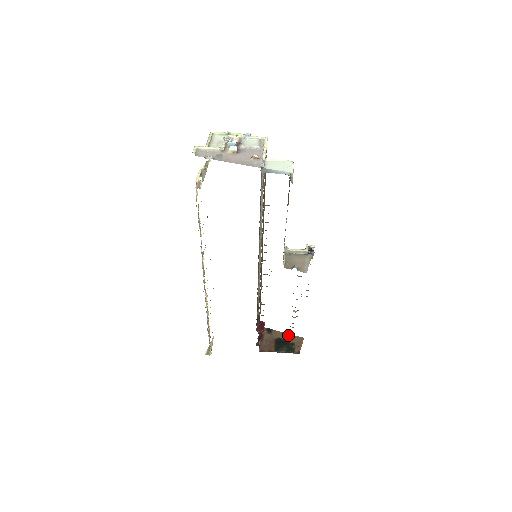
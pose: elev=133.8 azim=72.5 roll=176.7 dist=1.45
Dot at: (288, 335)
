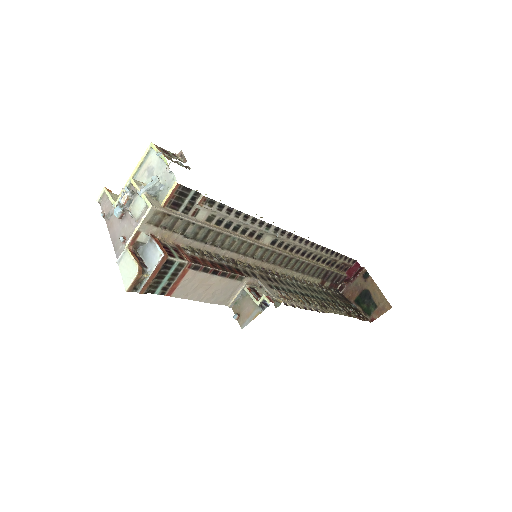
Dot at: (380, 293)
